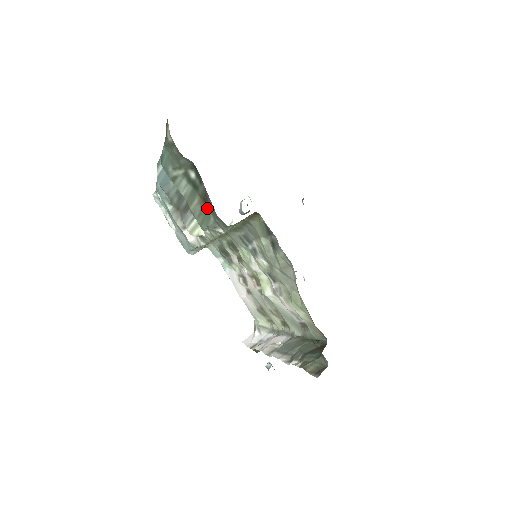
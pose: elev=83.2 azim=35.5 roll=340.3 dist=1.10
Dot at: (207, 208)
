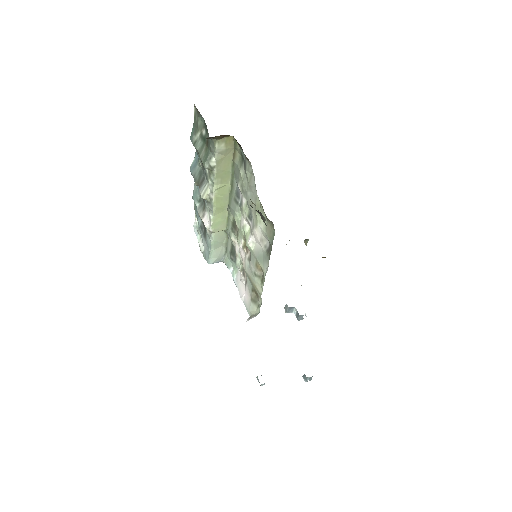
Dot at: (208, 149)
